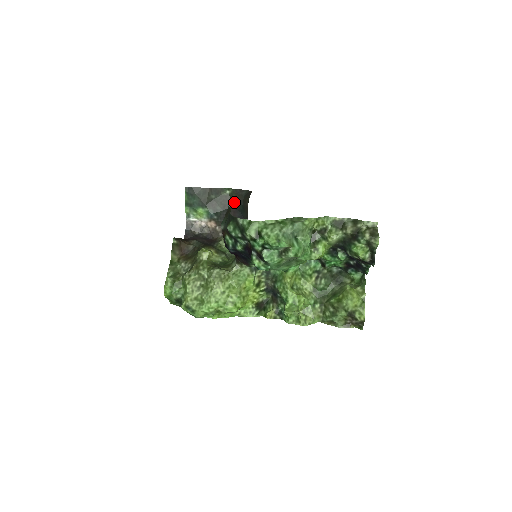
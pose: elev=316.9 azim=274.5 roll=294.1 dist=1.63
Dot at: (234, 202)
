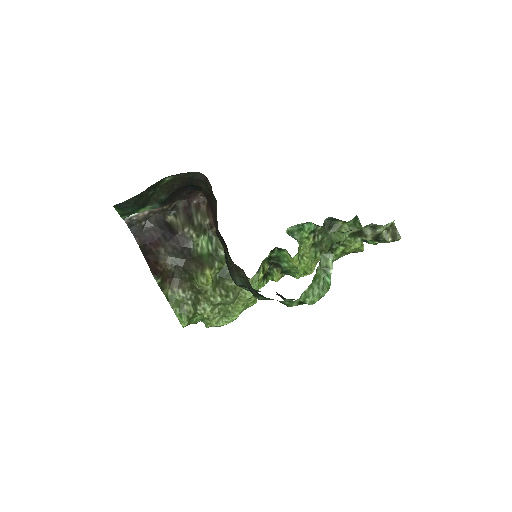
Dot at: (179, 184)
